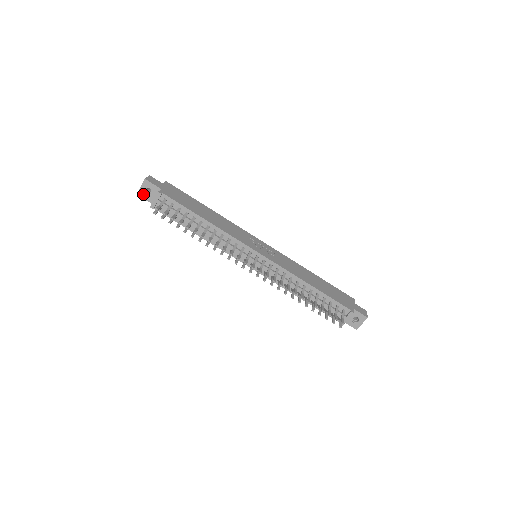
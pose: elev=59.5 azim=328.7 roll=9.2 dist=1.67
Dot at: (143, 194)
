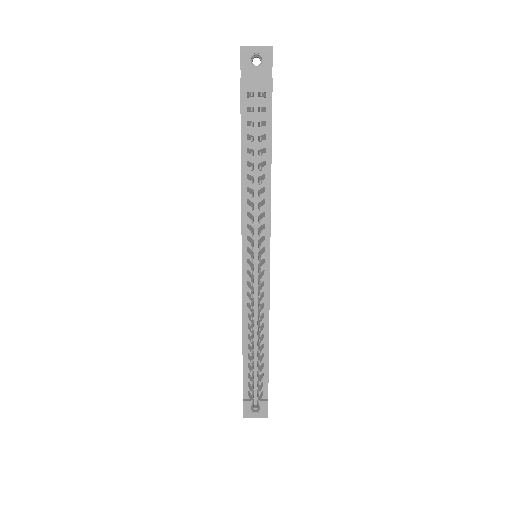
Dot at: (247, 55)
